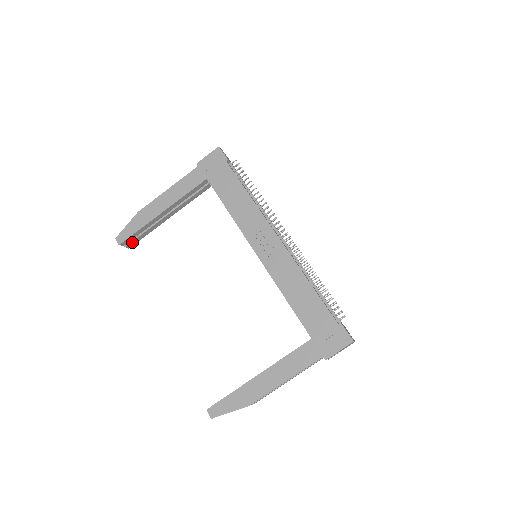
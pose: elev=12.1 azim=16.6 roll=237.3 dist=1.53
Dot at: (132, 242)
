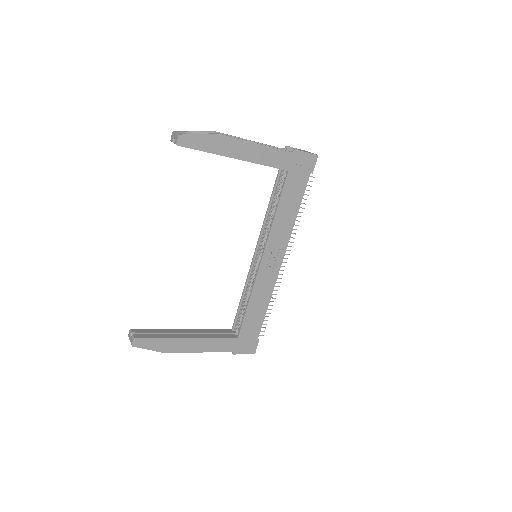
Dot at: occluded
